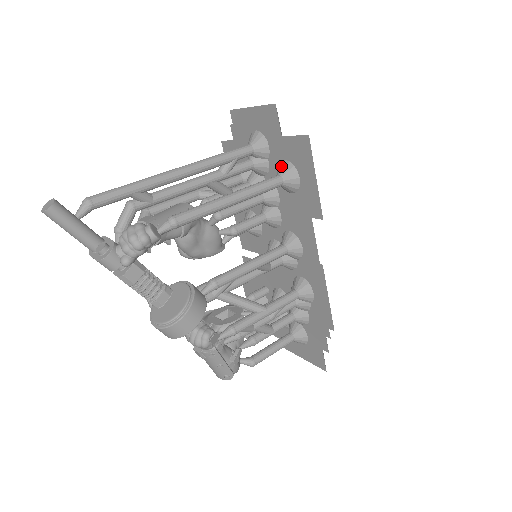
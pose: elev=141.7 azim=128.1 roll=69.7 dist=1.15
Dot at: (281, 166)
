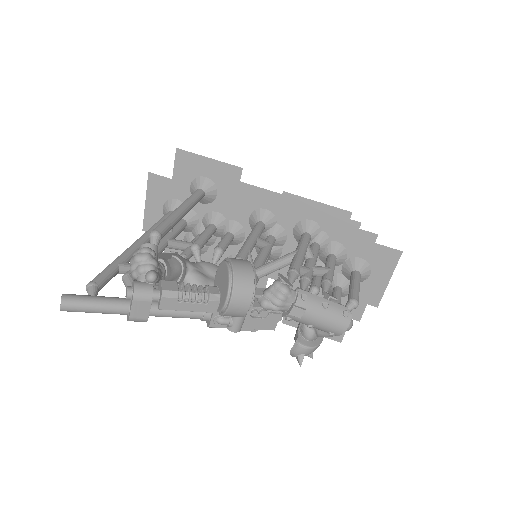
Dot at: (192, 190)
